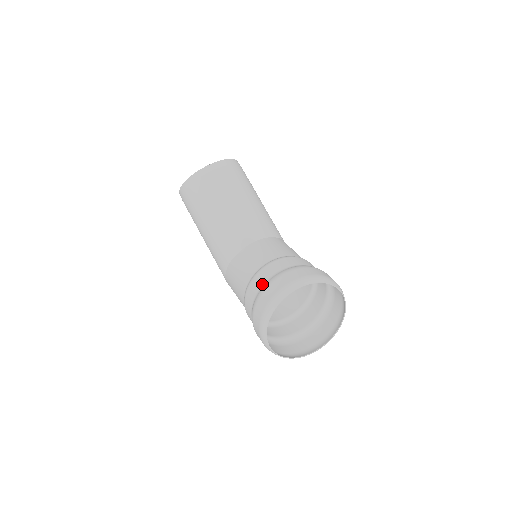
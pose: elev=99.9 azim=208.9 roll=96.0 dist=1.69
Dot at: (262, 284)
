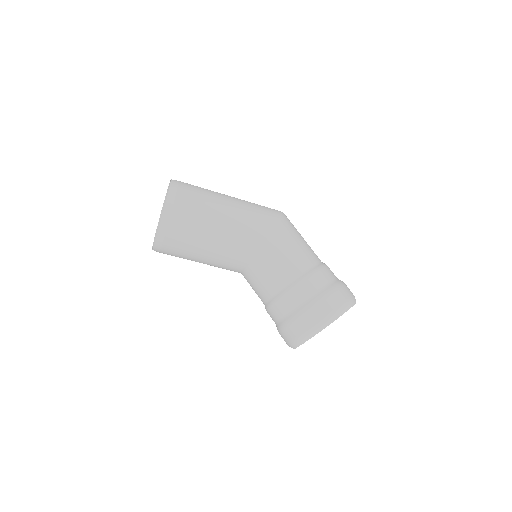
Dot at: (275, 323)
